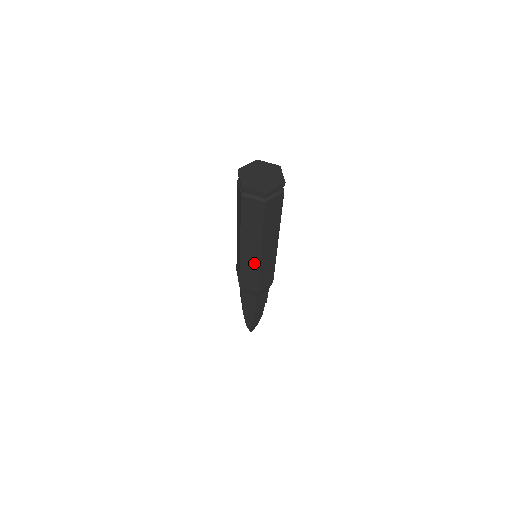
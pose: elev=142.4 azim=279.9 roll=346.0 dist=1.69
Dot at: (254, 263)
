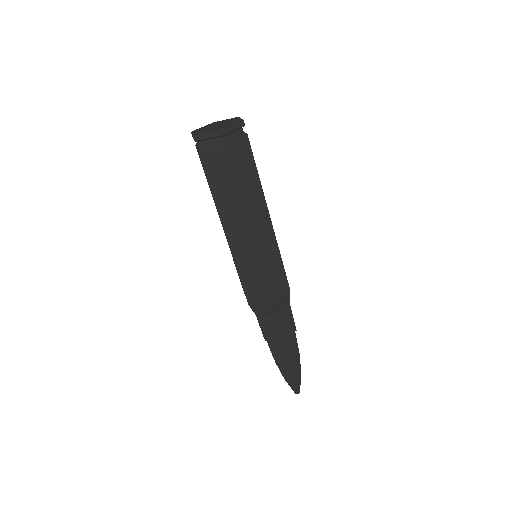
Dot at: occluded
